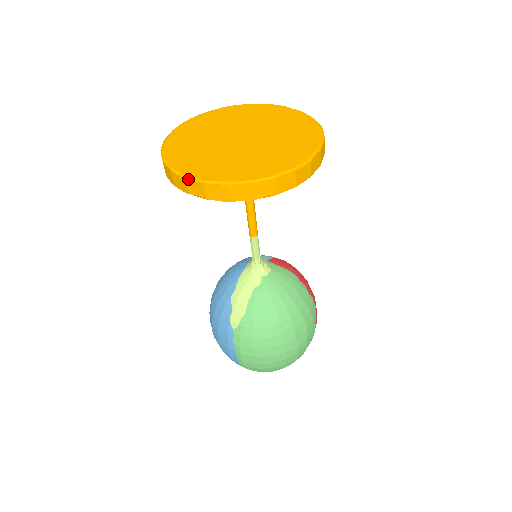
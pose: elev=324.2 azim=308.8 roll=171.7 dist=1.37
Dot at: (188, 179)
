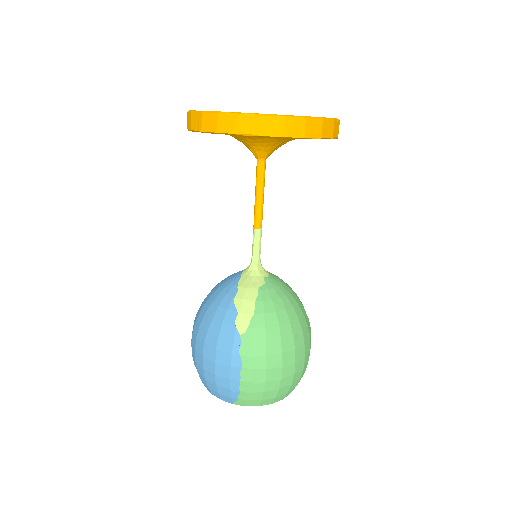
Dot at: (243, 115)
